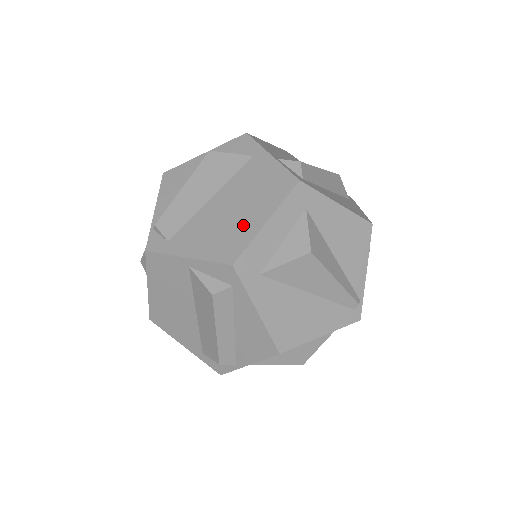
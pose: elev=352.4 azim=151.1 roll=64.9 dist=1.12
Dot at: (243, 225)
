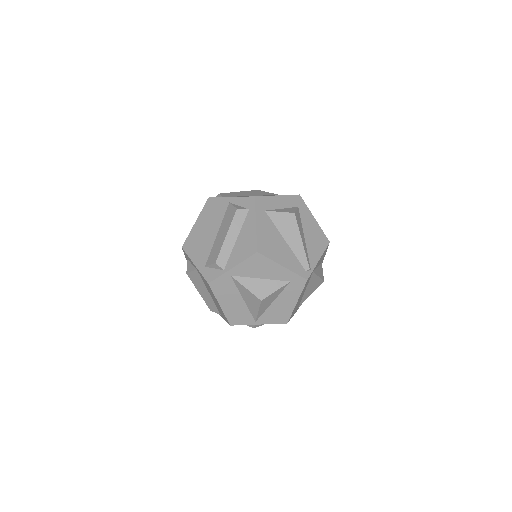
Dot at: occluded
